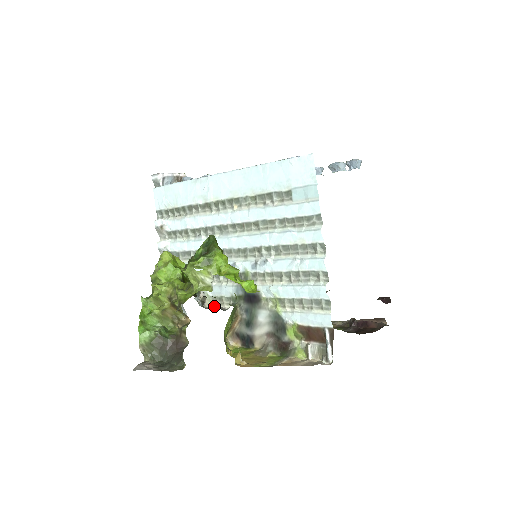
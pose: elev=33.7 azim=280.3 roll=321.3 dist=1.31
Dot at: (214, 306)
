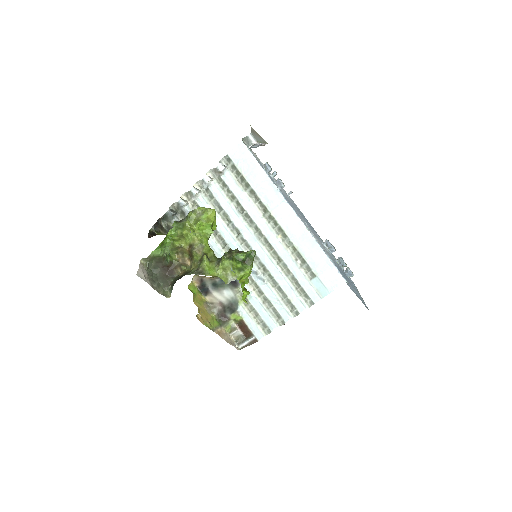
Dot at: occluded
